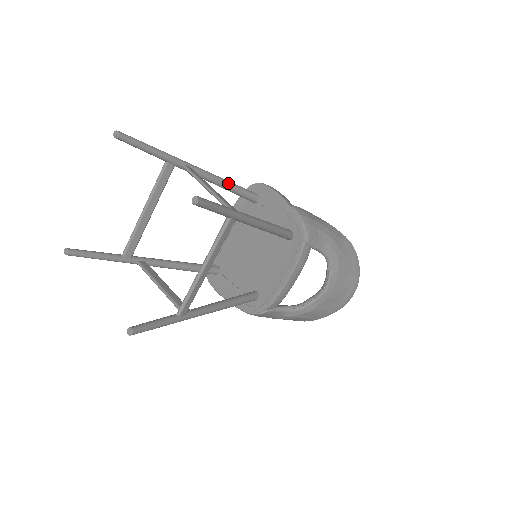
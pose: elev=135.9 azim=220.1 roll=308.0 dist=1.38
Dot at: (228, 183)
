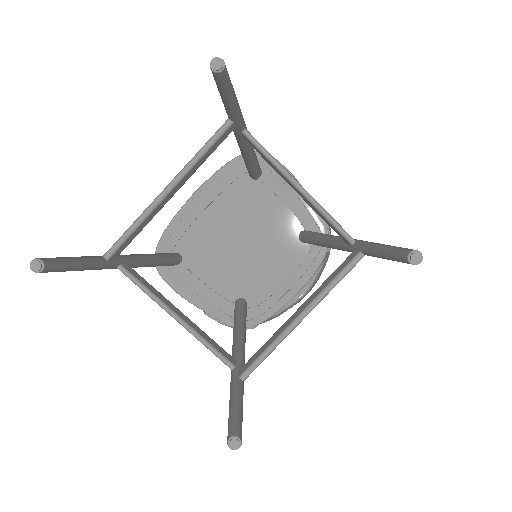
Dot at: (255, 155)
